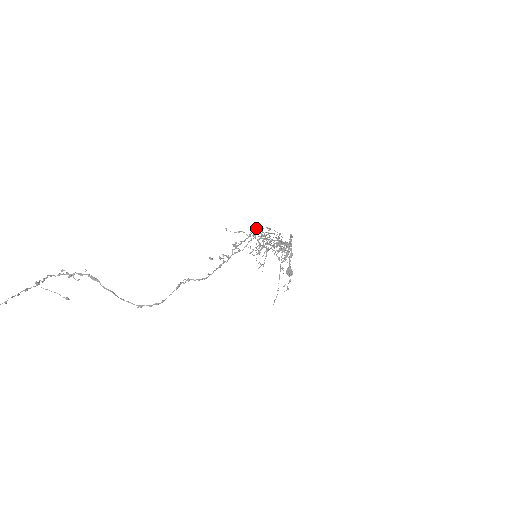
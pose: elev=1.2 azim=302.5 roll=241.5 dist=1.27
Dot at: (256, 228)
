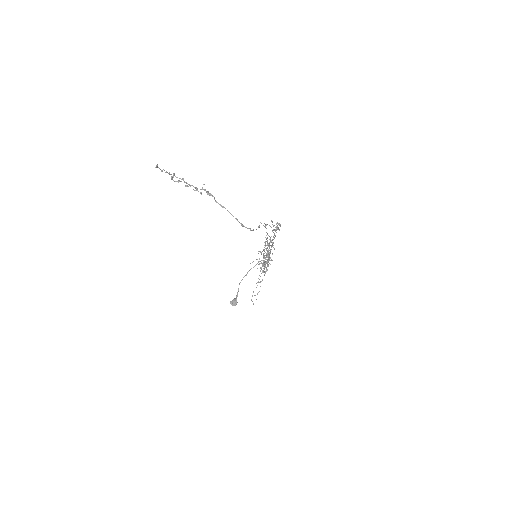
Dot at: occluded
